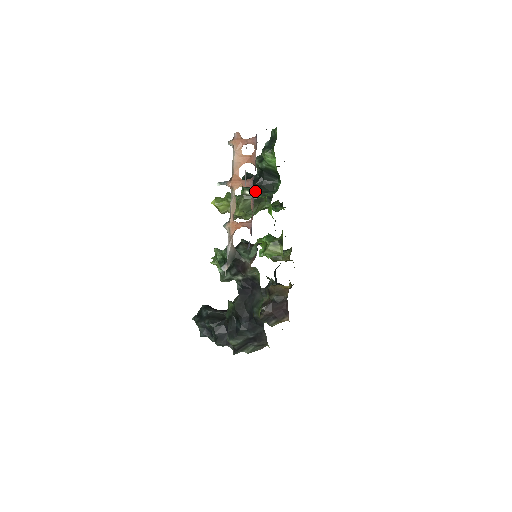
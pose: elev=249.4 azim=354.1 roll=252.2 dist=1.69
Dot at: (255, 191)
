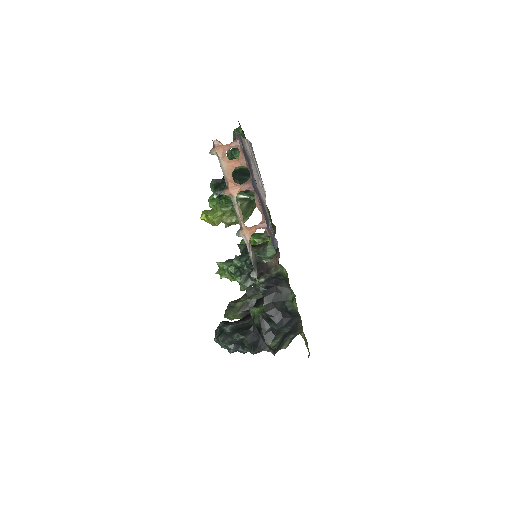
Dot at: (244, 193)
